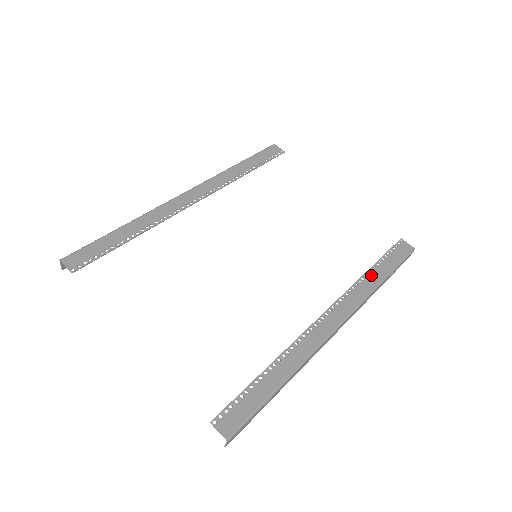
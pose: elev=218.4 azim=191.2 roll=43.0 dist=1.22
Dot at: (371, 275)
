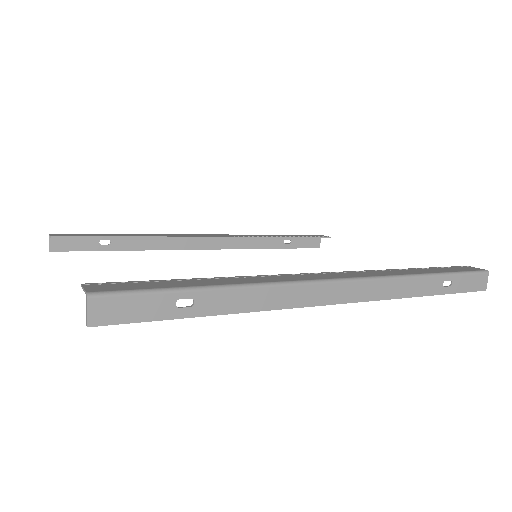
Dot at: (409, 270)
